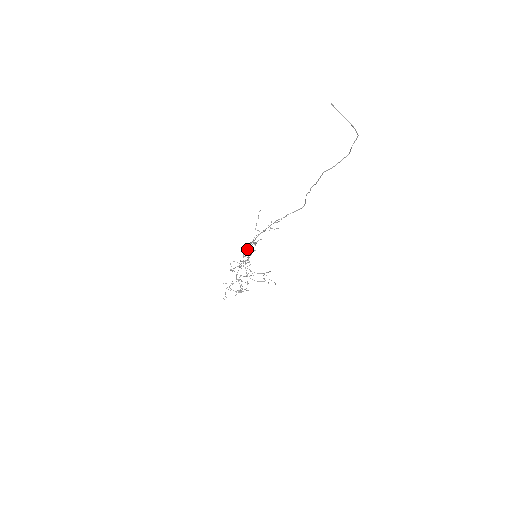
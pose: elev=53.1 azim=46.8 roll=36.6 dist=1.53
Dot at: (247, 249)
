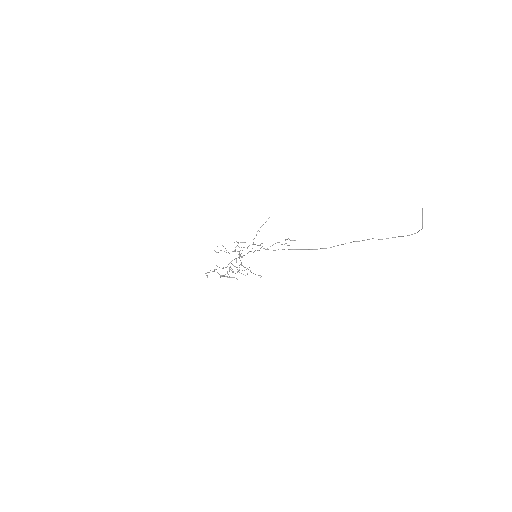
Dot at: (243, 242)
